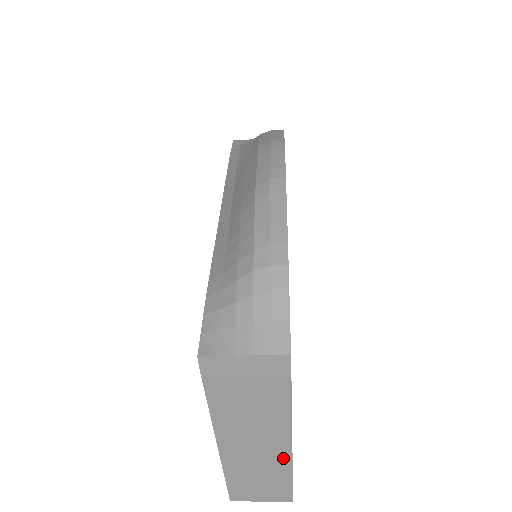
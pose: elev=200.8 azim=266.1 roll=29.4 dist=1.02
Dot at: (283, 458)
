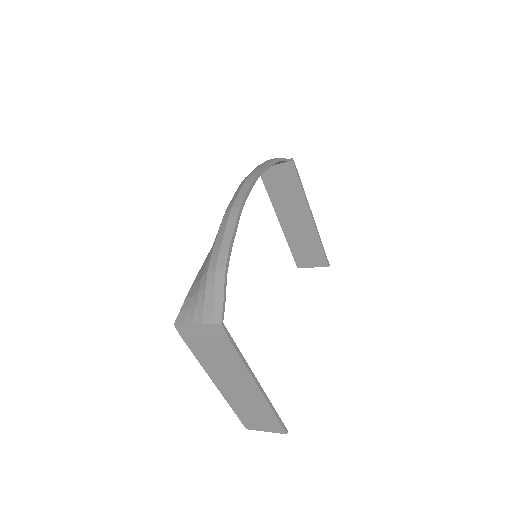
Dot at: (259, 397)
